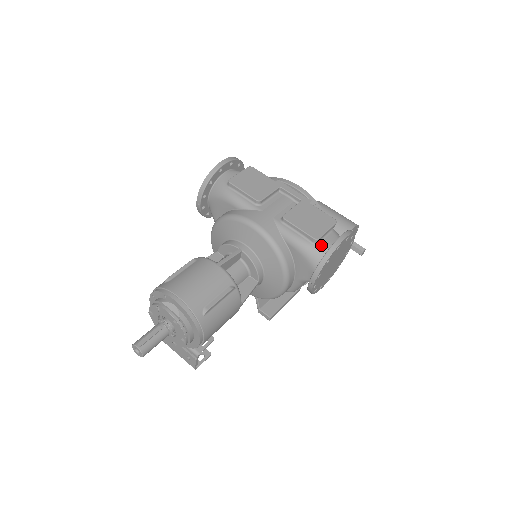
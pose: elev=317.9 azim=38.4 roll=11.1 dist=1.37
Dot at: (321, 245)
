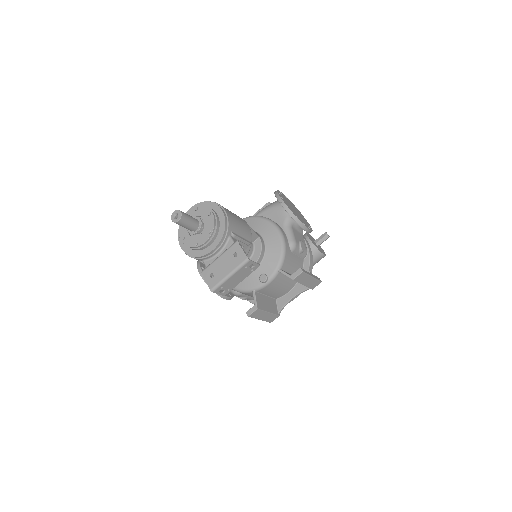
Dot at: occluded
